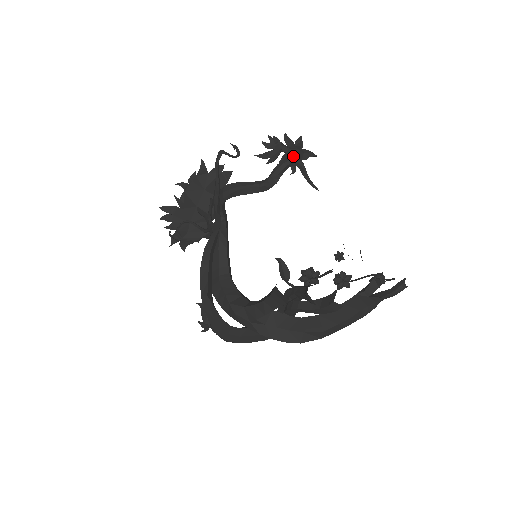
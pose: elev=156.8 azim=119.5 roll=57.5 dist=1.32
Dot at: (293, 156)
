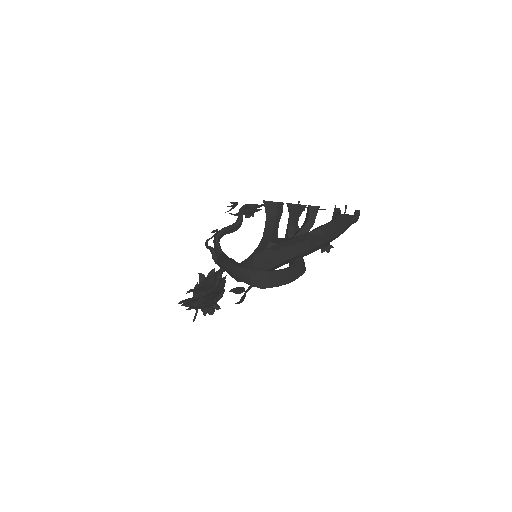
Dot at: (248, 210)
